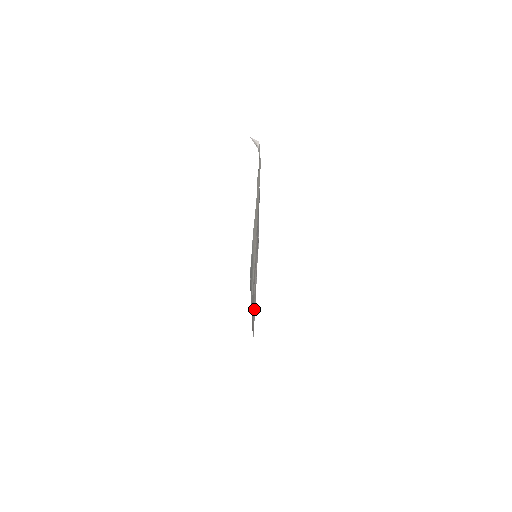
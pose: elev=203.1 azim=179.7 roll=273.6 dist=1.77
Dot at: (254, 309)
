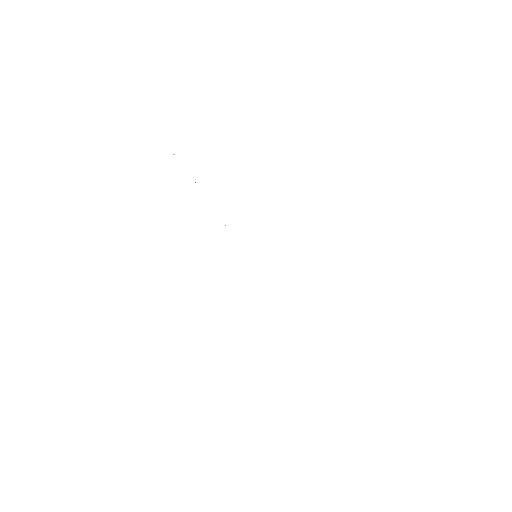
Dot at: occluded
